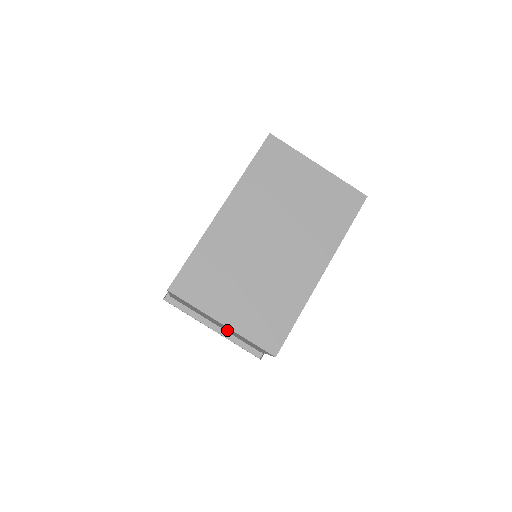
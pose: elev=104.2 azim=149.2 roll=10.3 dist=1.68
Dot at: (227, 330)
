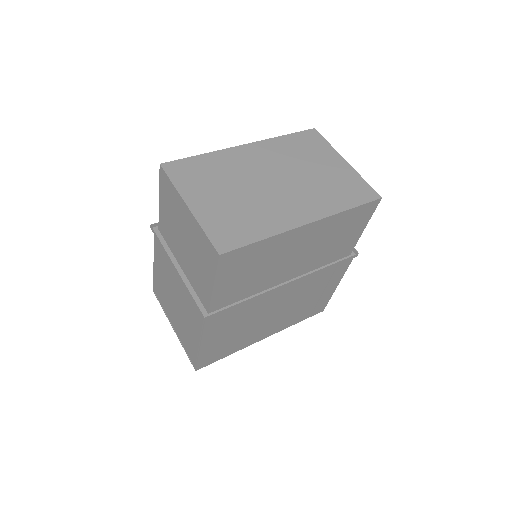
Dot at: (189, 258)
